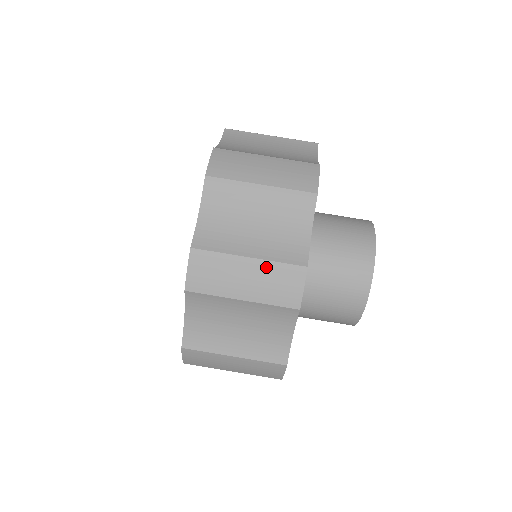
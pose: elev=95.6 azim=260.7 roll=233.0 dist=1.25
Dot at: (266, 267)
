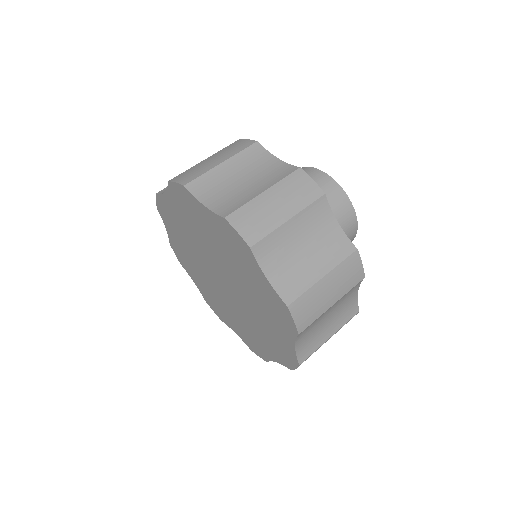
Dot at: (218, 153)
